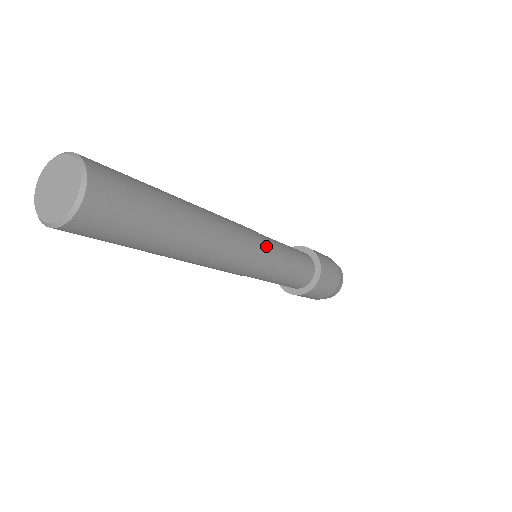
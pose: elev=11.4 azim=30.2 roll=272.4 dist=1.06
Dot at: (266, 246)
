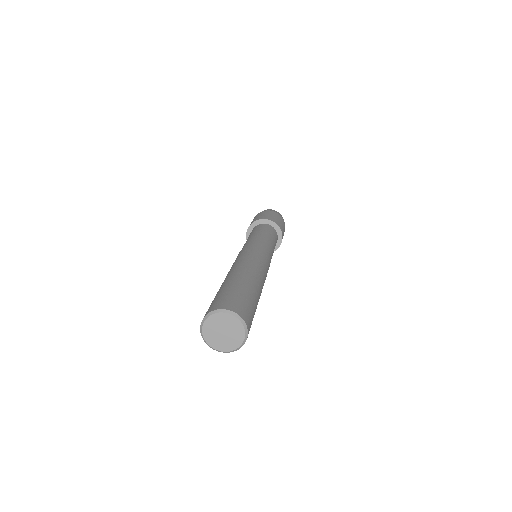
Dot at: occluded
